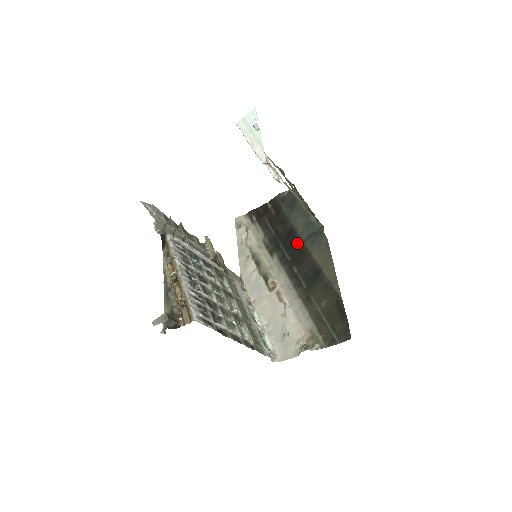
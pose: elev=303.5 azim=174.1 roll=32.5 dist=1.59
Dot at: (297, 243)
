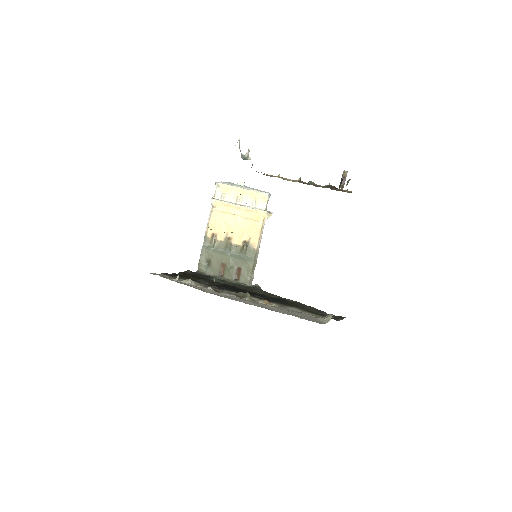
Dot at: (239, 289)
